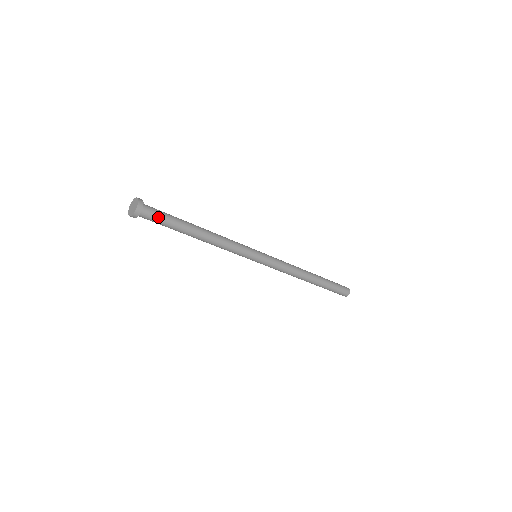
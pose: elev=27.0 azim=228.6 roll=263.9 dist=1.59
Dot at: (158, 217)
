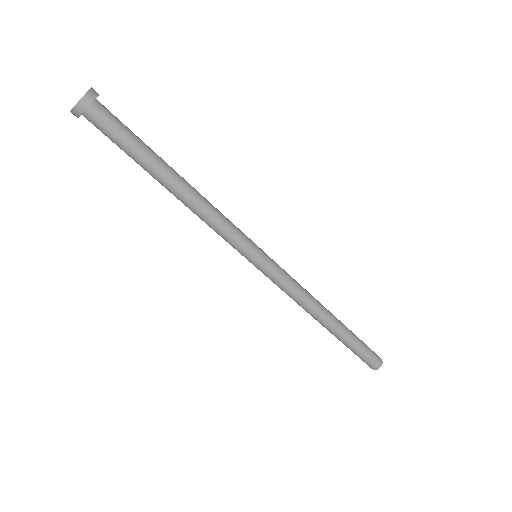
Dot at: (115, 129)
